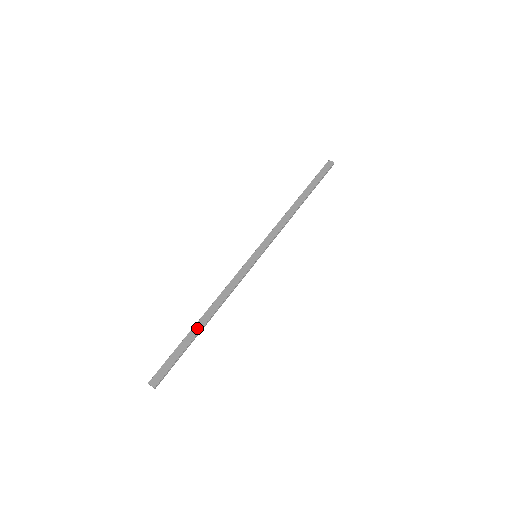
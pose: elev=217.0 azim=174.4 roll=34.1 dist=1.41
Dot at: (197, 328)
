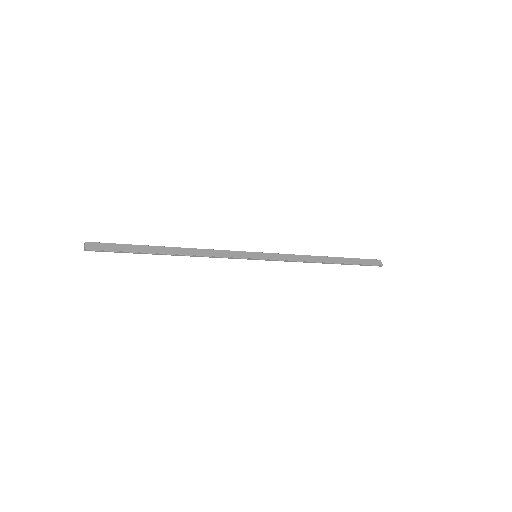
Dot at: (160, 249)
